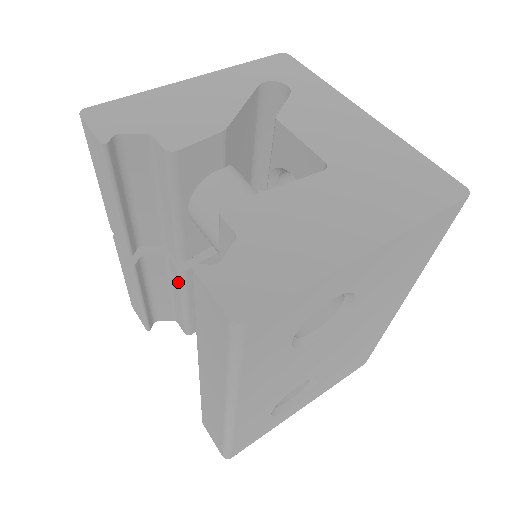
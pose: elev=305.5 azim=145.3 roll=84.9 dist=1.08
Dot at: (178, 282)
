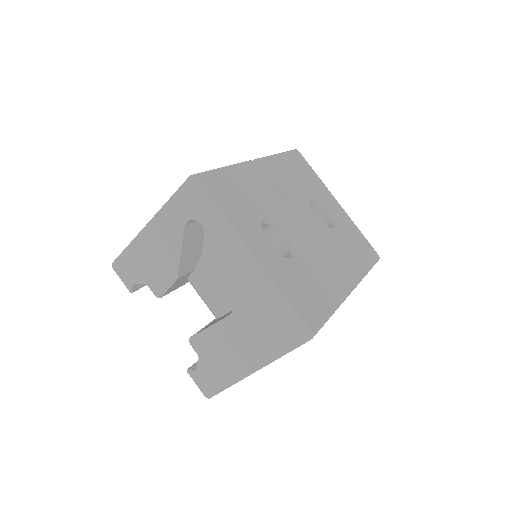
Dot at: occluded
